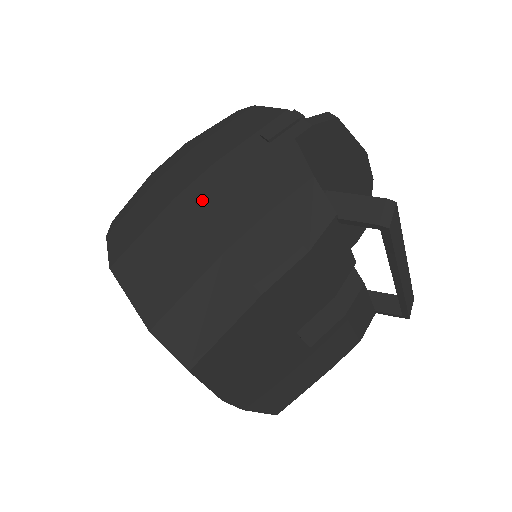
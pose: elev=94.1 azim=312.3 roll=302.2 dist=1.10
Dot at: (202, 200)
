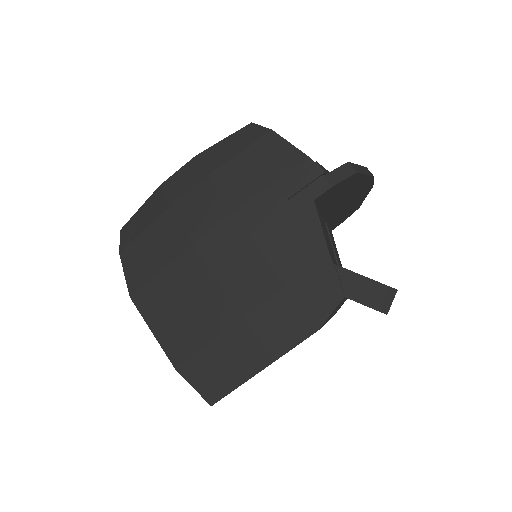
Dot at: (221, 254)
